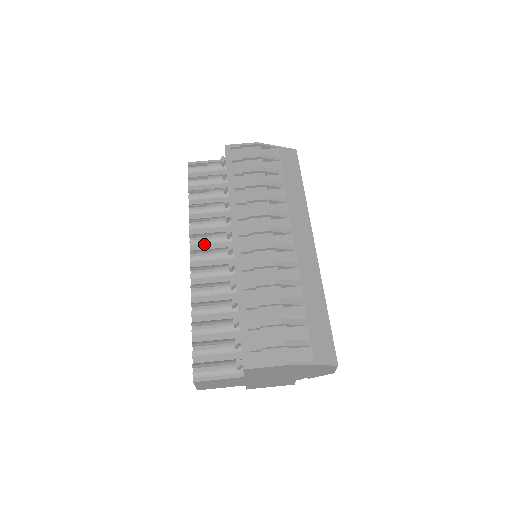
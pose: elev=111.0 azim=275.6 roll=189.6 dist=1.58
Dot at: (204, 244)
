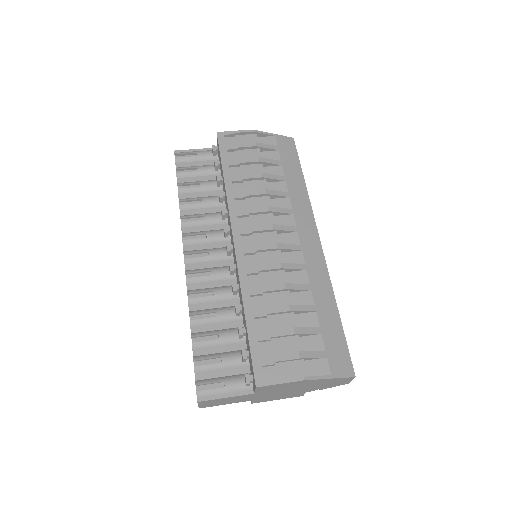
Dot at: (199, 244)
